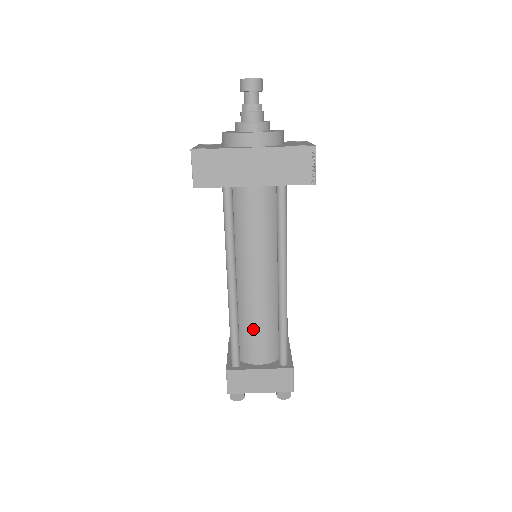
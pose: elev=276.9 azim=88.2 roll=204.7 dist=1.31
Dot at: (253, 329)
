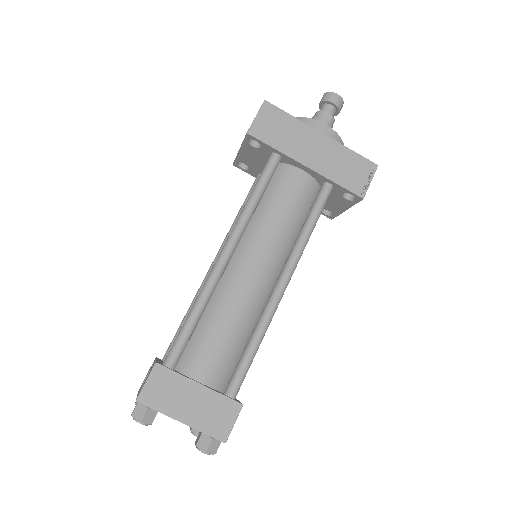
Dot at: (218, 327)
